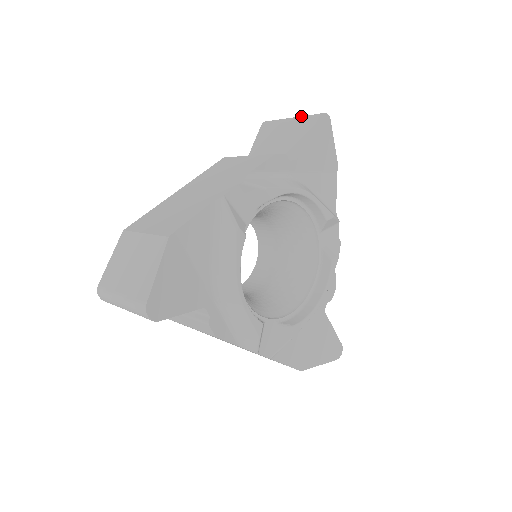
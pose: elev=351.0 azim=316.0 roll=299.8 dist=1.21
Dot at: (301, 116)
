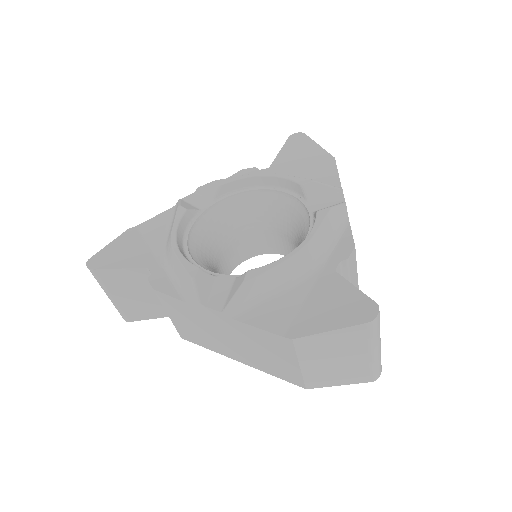
Dot at: occluded
